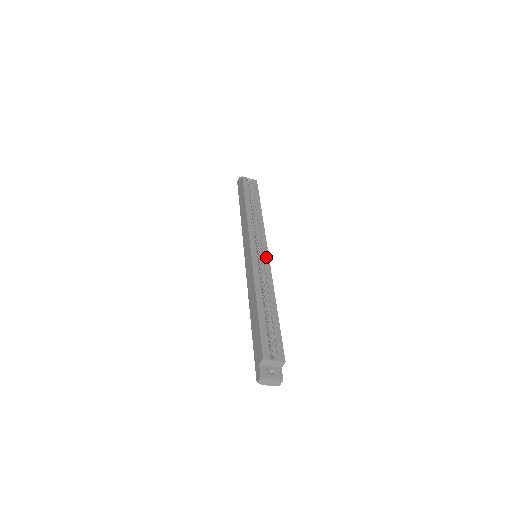
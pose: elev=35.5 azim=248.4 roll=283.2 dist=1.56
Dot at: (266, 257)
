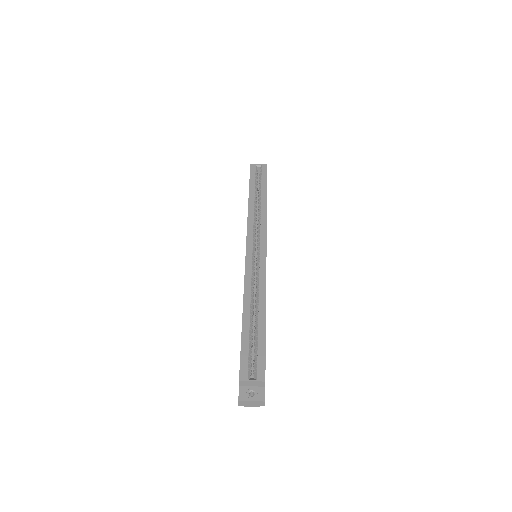
Dot at: (263, 257)
